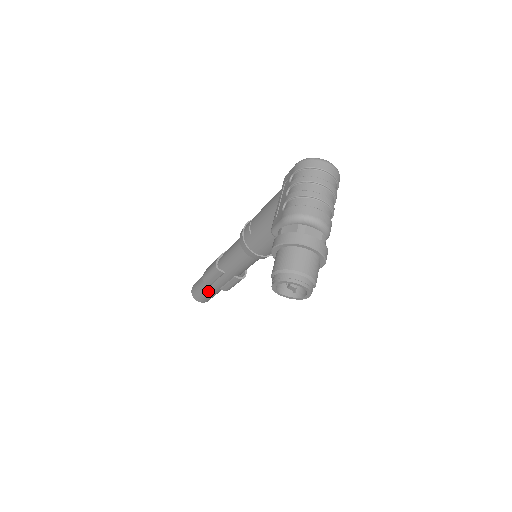
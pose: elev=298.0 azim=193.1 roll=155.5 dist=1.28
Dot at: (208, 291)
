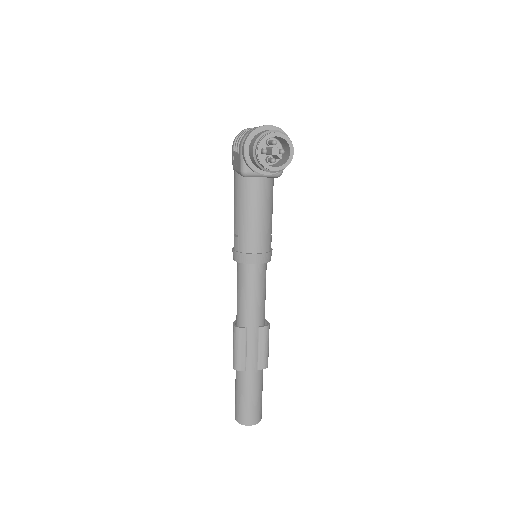
Dot at: (249, 387)
